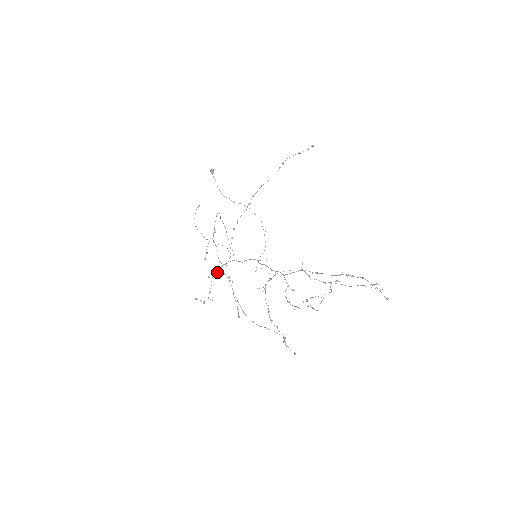
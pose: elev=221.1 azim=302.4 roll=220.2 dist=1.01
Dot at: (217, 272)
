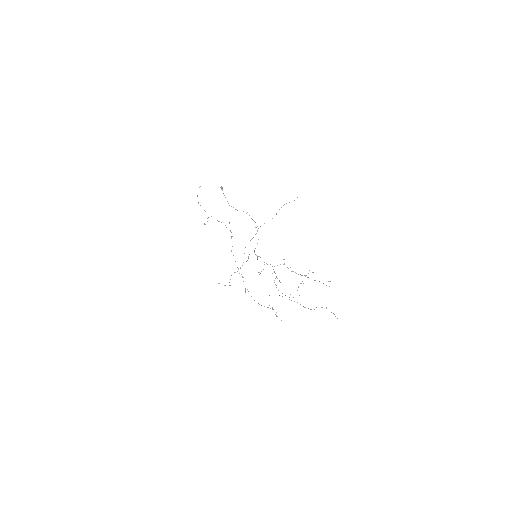
Dot at: occluded
